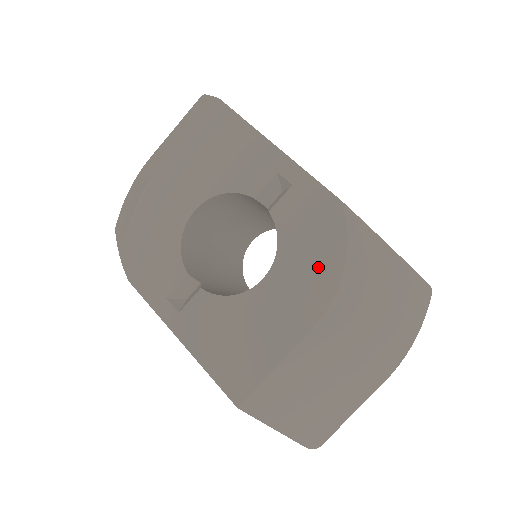
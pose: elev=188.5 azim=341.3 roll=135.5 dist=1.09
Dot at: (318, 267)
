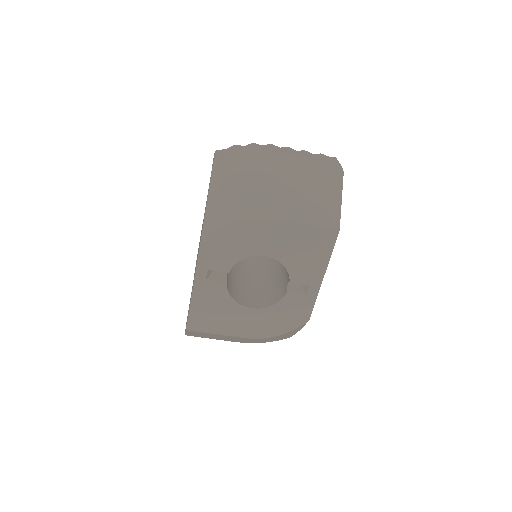
Dot at: (273, 326)
